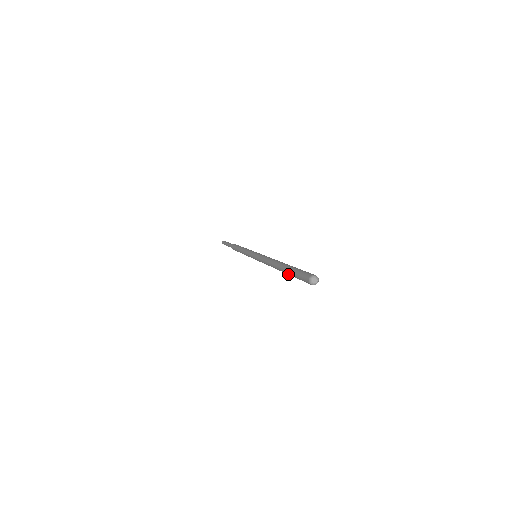
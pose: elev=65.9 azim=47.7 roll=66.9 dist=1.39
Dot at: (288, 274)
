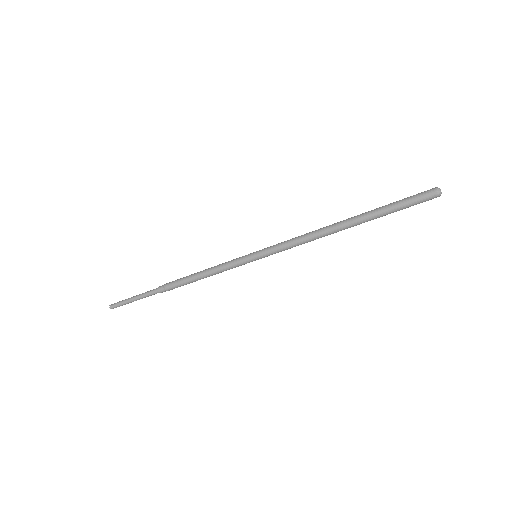
Dot at: (374, 213)
